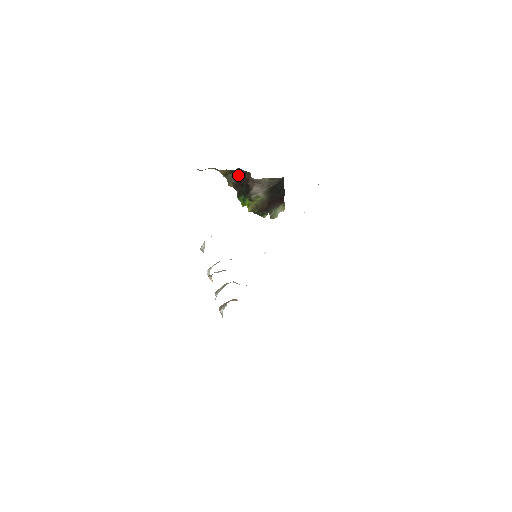
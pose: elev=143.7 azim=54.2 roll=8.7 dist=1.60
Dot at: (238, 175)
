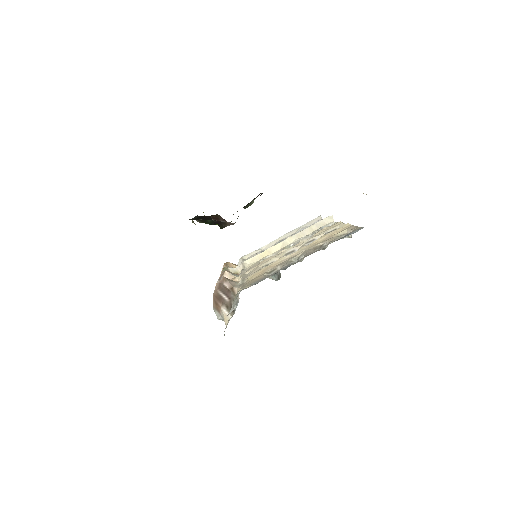
Dot at: (196, 218)
